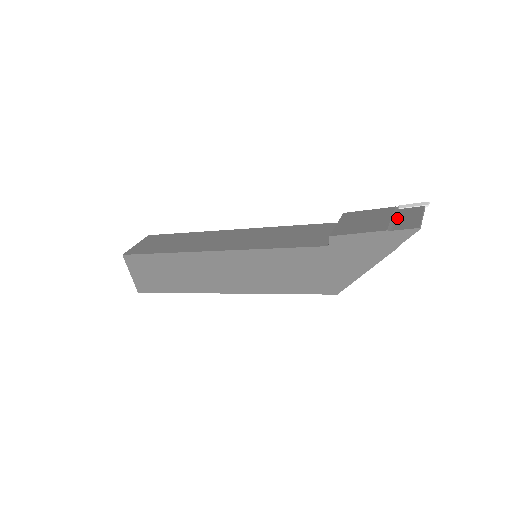
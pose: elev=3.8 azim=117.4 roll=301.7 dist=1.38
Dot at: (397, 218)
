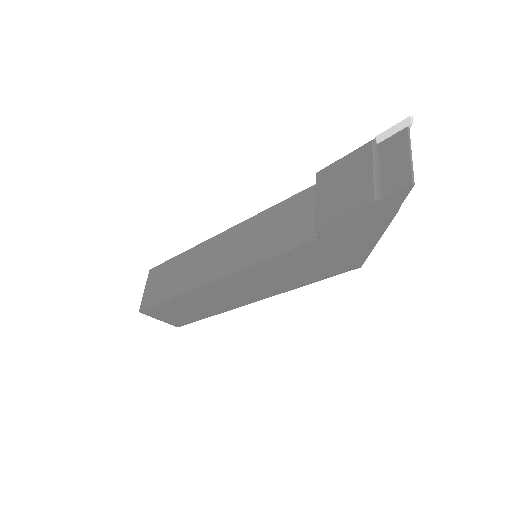
Dot at: (380, 168)
